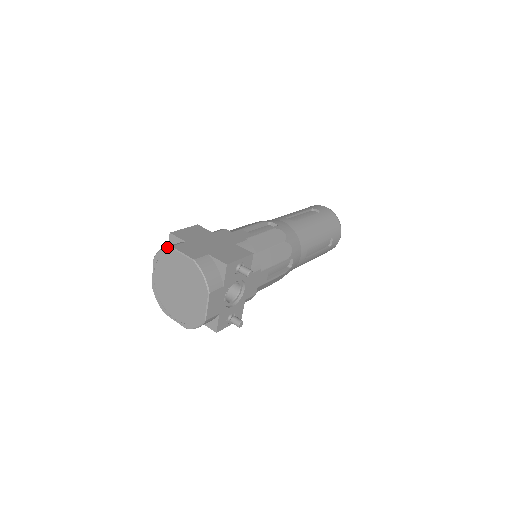
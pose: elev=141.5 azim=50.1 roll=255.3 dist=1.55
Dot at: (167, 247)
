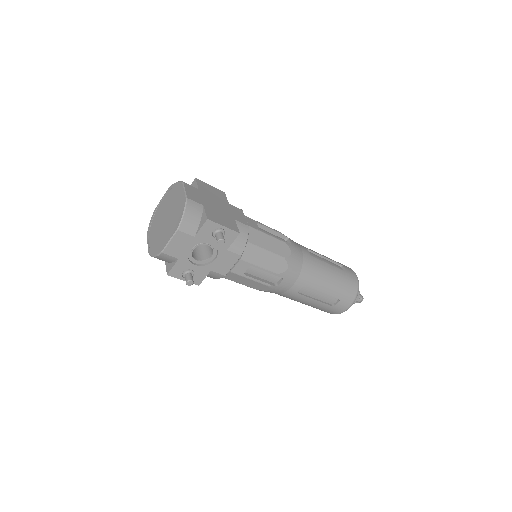
Dot at: (181, 181)
